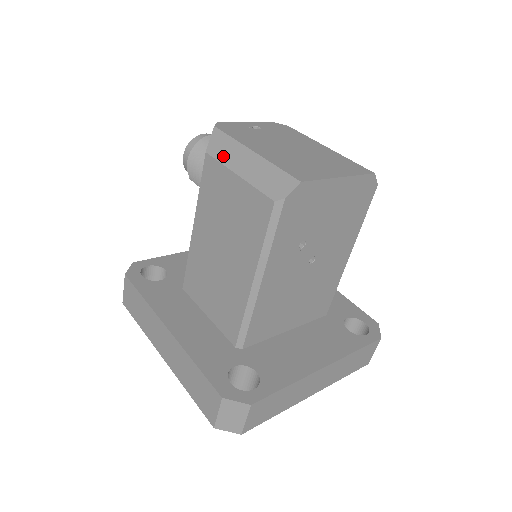
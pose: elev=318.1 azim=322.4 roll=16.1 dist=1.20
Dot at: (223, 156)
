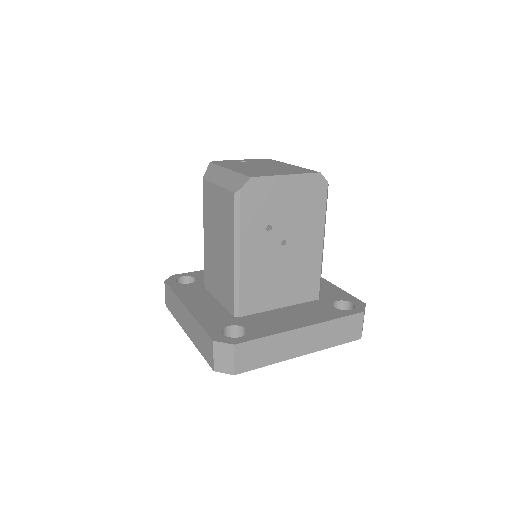
Dot at: (211, 177)
